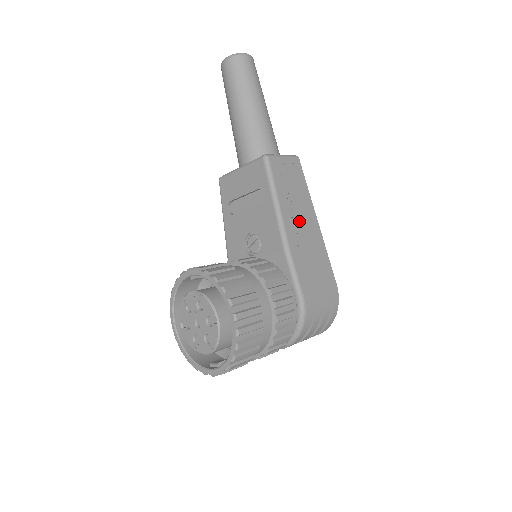
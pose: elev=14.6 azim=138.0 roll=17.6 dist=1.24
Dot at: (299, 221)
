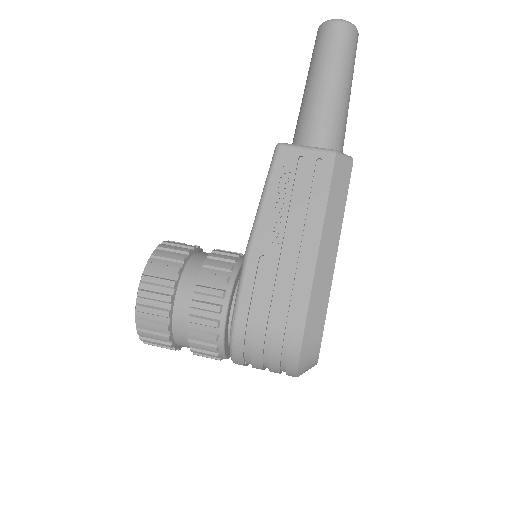
Dot at: (289, 230)
